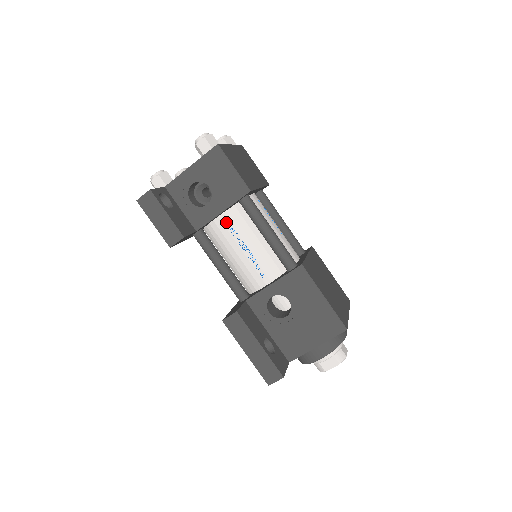
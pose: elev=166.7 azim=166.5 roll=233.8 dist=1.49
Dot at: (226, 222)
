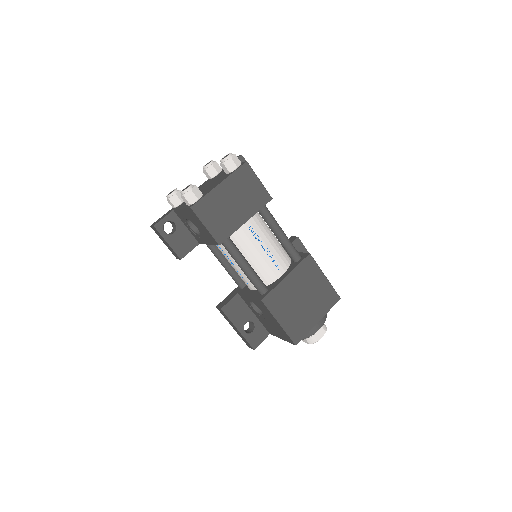
Dot at: (218, 245)
